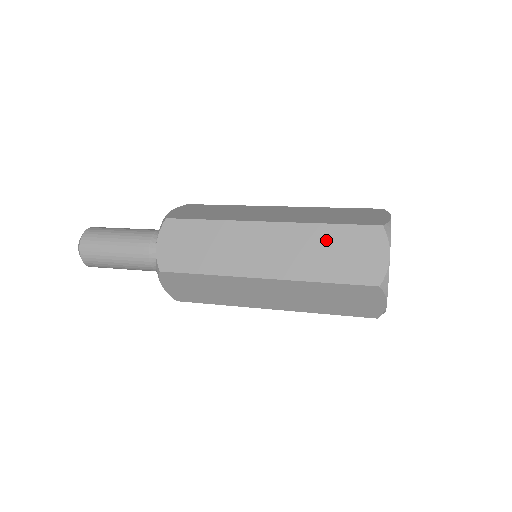
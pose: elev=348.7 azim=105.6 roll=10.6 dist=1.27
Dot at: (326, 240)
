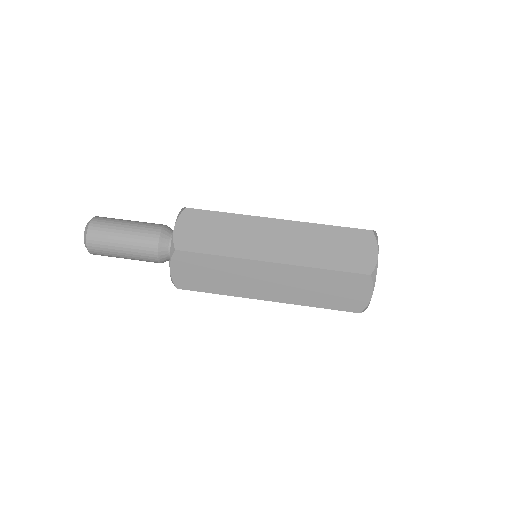
Dot at: occluded
